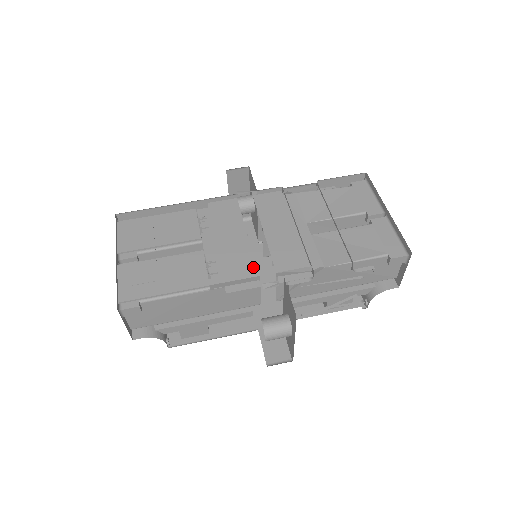
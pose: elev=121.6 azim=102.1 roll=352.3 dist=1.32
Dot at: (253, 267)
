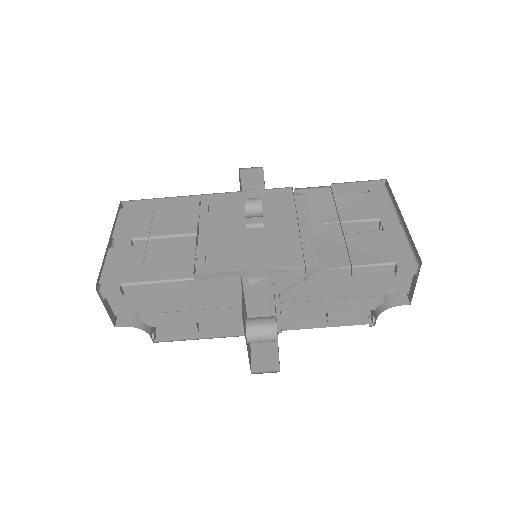
Dot at: (244, 262)
